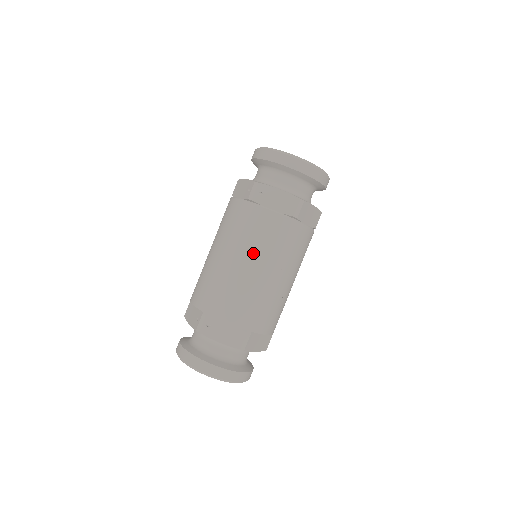
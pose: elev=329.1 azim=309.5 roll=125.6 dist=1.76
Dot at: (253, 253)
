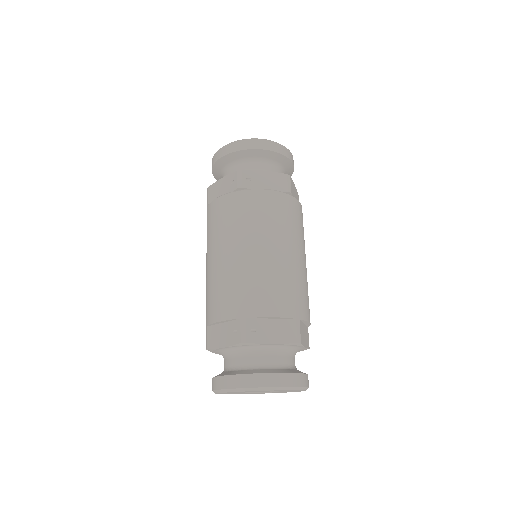
Dot at: (268, 235)
